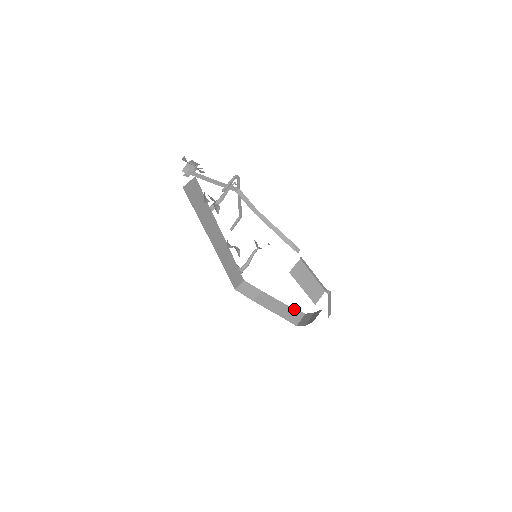
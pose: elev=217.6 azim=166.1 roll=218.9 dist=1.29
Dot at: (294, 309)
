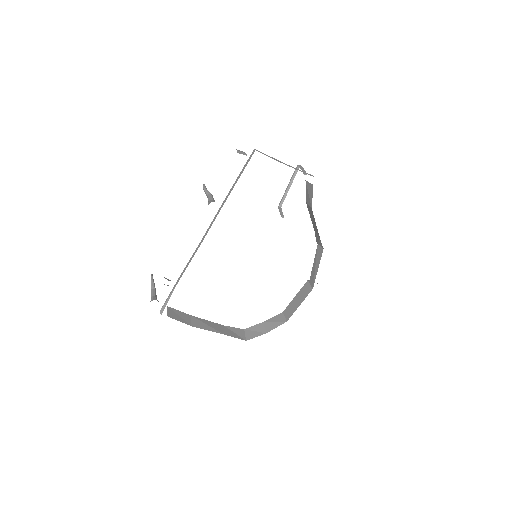
Dot at: (232, 327)
